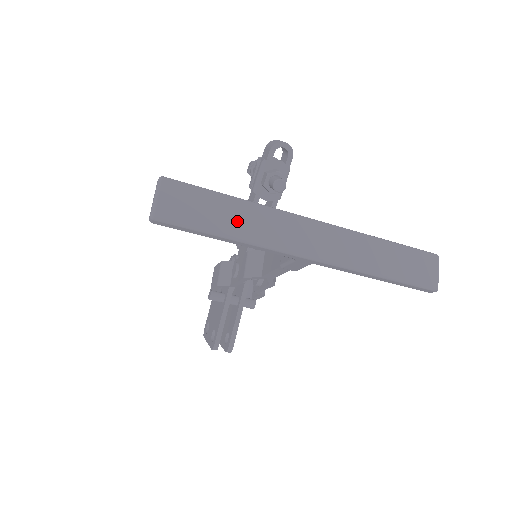
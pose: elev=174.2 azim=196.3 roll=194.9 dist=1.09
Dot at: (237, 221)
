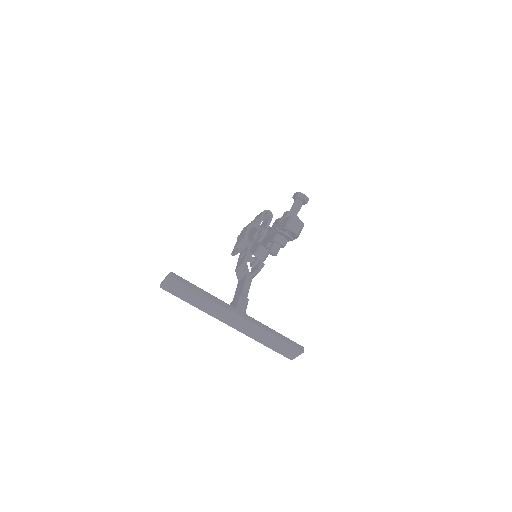
Dot at: (199, 303)
